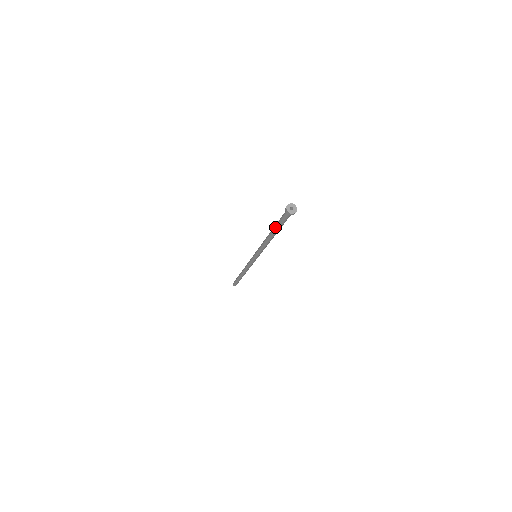
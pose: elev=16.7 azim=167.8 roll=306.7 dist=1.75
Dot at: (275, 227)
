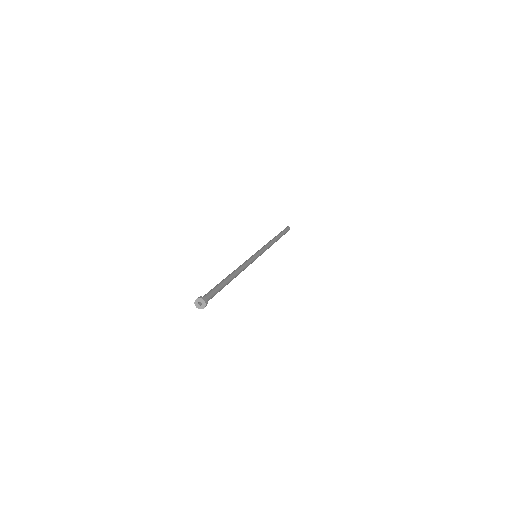
Dot at: occluded
